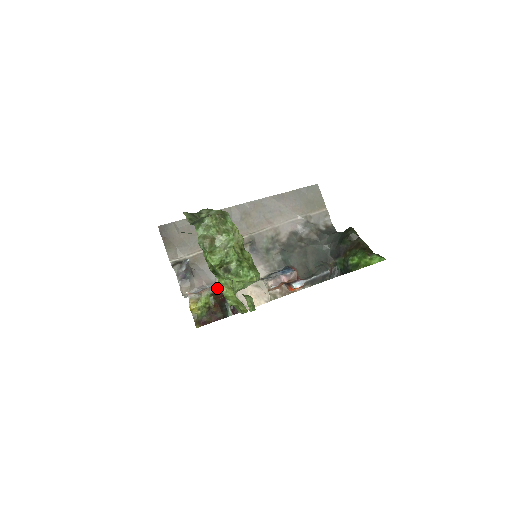
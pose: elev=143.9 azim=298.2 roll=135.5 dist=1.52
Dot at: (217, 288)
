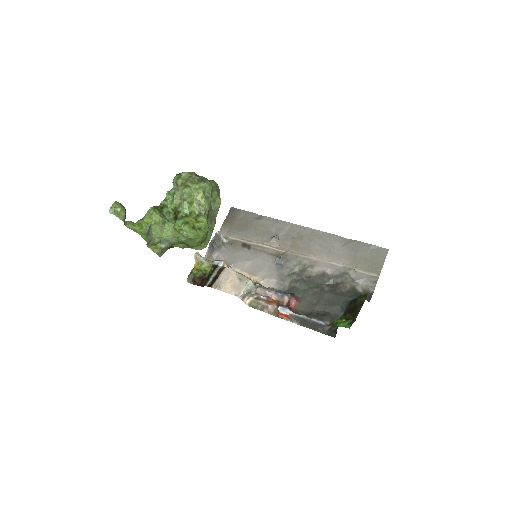
Dot at: (215, 262)
